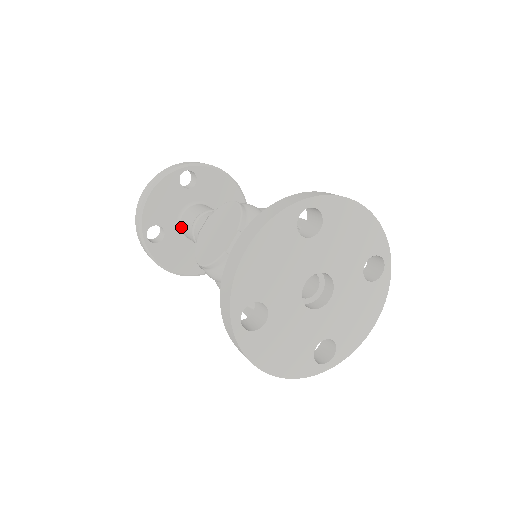
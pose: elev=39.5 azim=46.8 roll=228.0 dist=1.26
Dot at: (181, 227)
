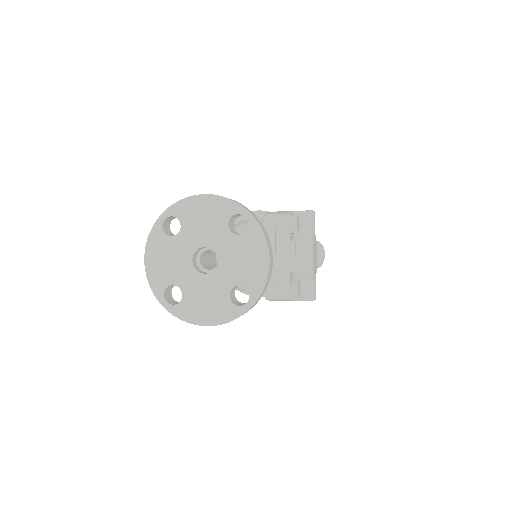
Dot at: occluded
